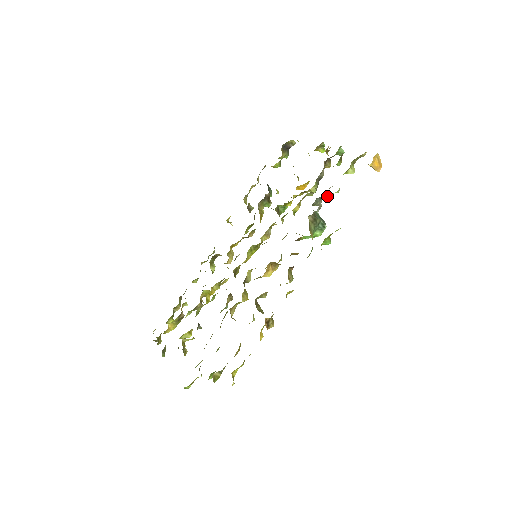
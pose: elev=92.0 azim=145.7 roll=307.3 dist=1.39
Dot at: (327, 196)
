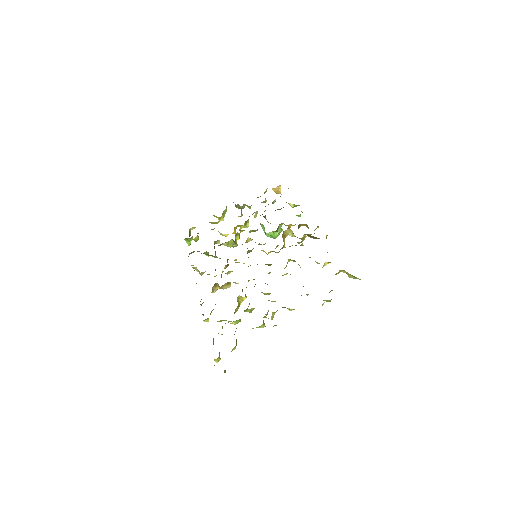
Dot at: occluded
